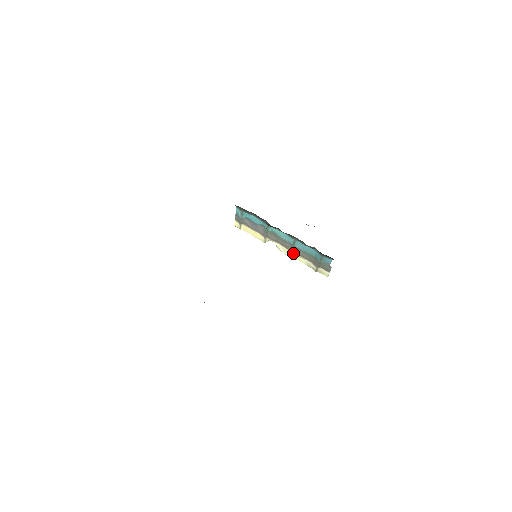
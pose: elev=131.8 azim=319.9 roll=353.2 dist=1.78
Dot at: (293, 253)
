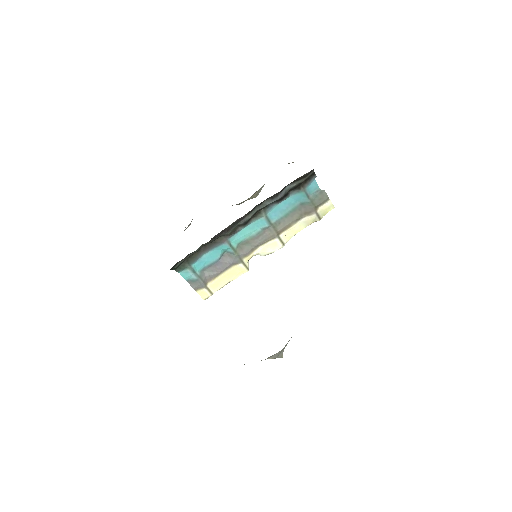
Dot at: (281, 235)
